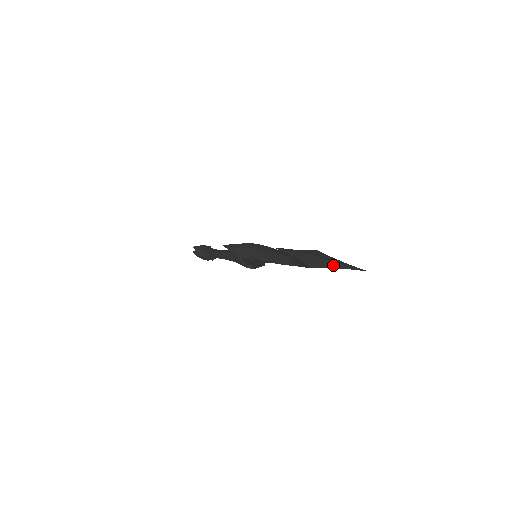
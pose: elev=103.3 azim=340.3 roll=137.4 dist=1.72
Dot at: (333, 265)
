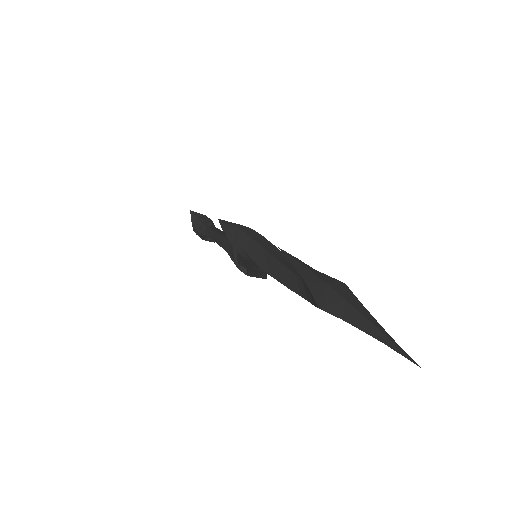
Dot at: (361, 323)
